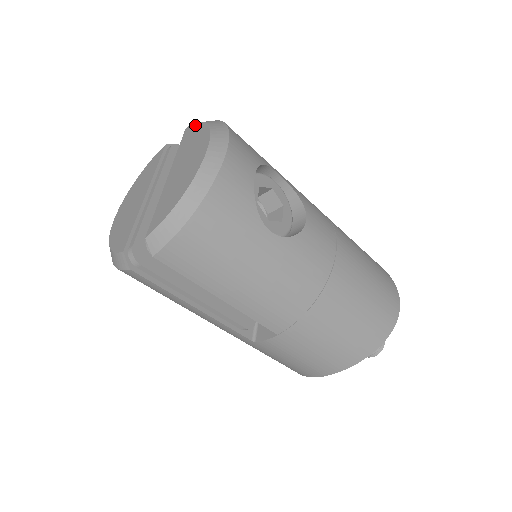
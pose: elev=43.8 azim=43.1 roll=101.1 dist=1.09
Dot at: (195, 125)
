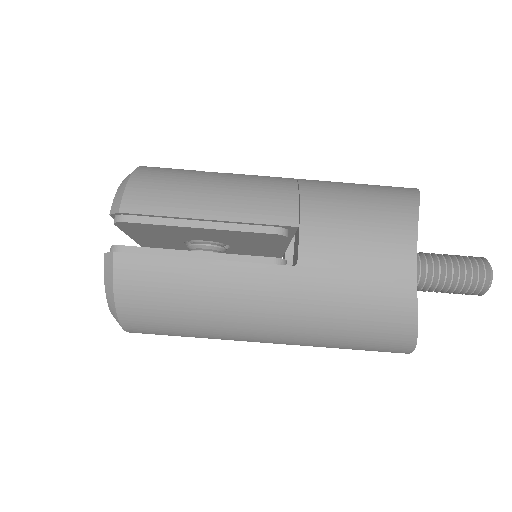
Dot at: occluded
